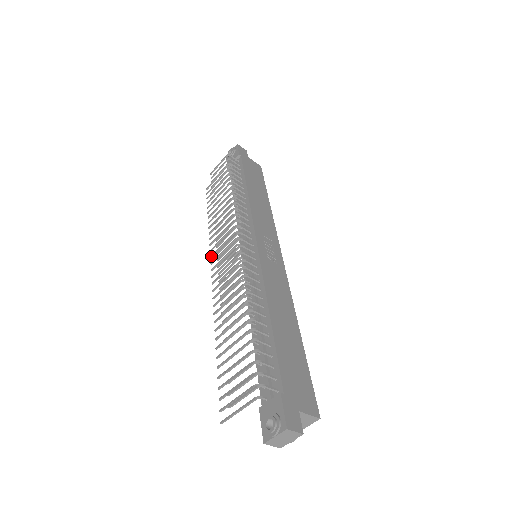
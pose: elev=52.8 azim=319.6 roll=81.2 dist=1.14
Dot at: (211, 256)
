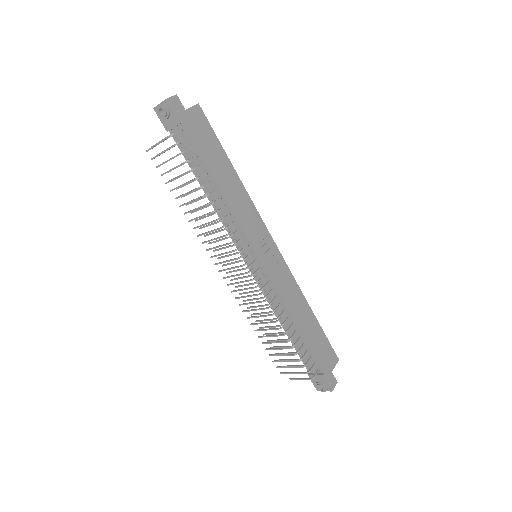
Dot at: occluded
